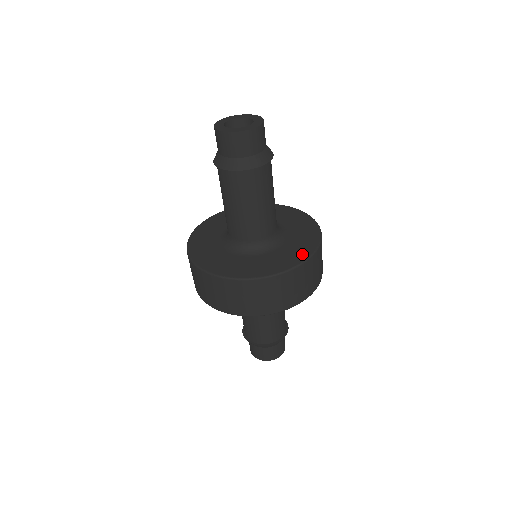
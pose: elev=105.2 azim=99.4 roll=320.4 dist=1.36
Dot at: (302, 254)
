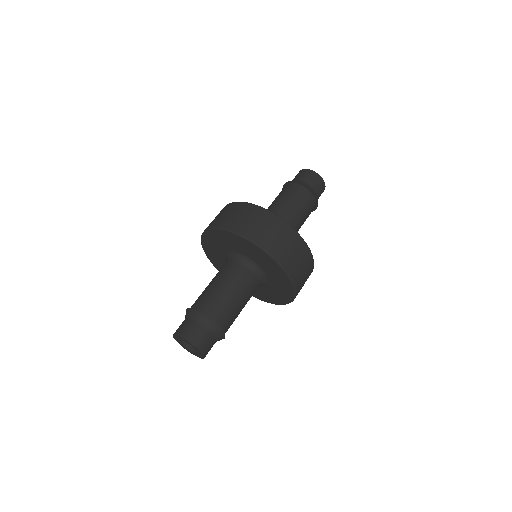
Dot at: occluded
